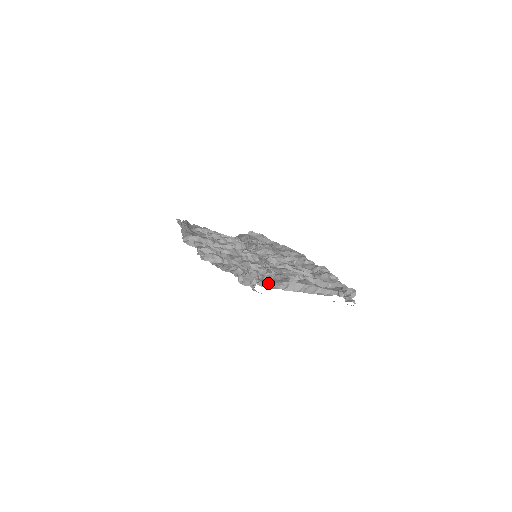
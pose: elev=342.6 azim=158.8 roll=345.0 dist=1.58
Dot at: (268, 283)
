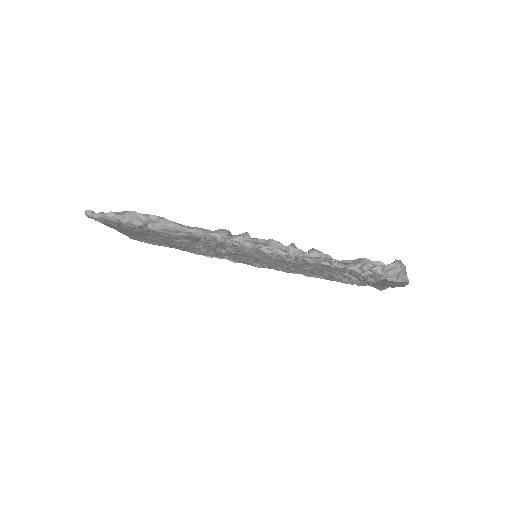
Dot at: occluded
